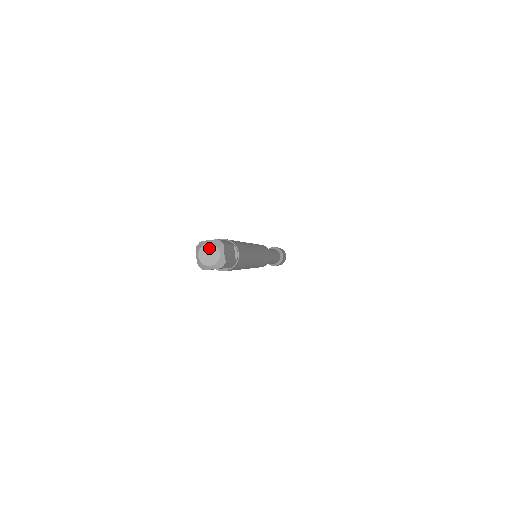
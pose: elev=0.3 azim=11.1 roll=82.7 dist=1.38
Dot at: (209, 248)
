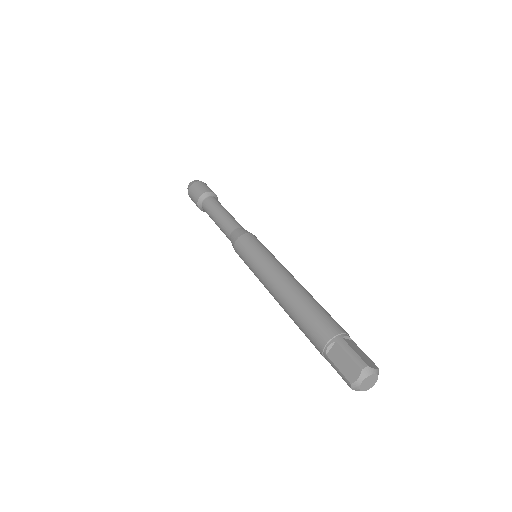
Dot at: (366, 382)
